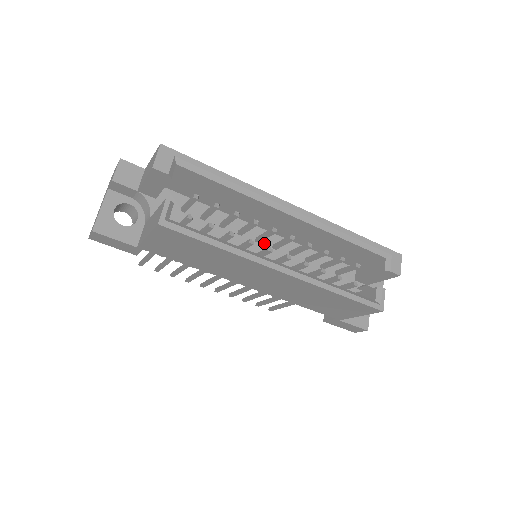
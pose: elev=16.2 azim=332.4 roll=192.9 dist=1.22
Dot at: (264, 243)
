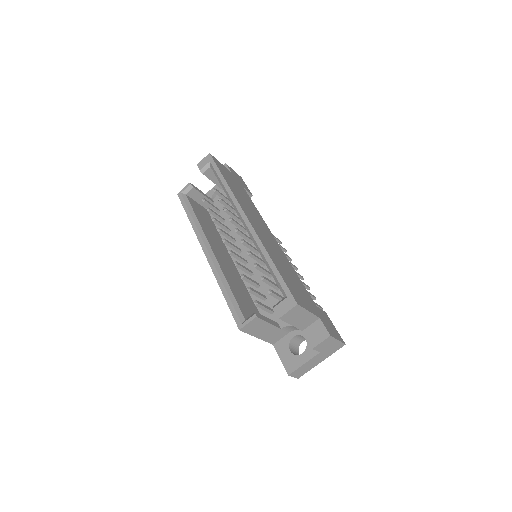
Dot at: (254, 246)
